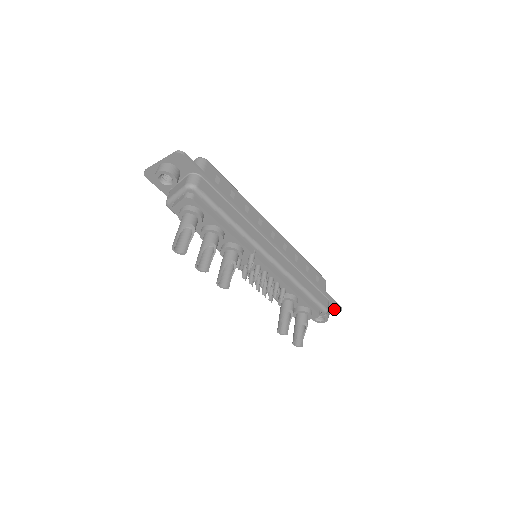
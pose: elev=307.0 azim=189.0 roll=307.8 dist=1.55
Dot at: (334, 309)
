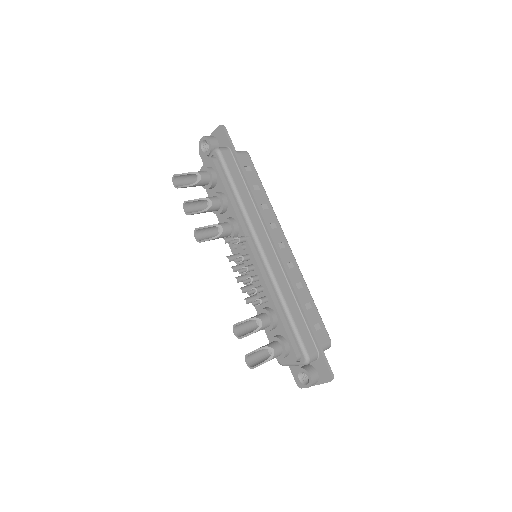
Dot at: (324, 374)
